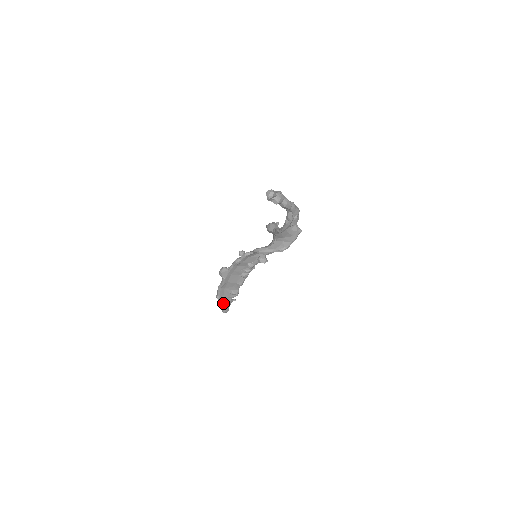
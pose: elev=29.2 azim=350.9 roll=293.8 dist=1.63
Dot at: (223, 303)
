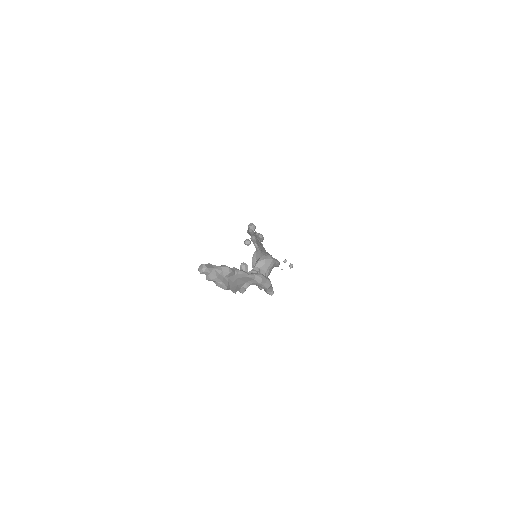
Dot at: occluded
